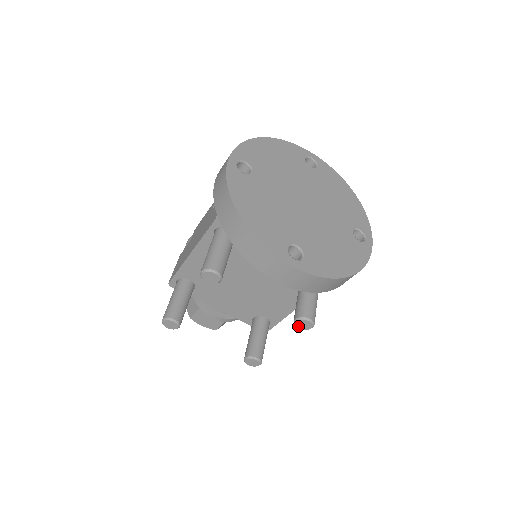
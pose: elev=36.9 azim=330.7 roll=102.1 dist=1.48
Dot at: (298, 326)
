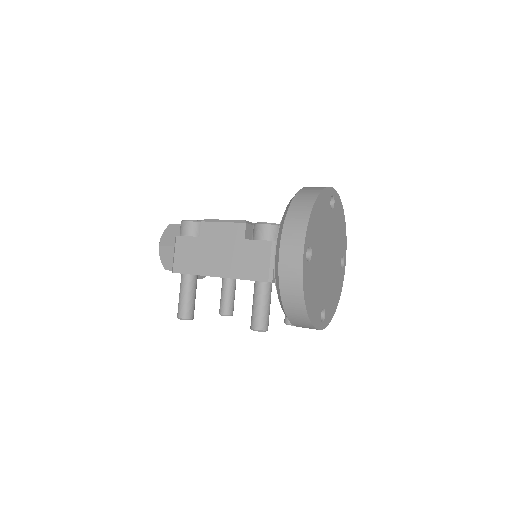
Dot at: occluded
